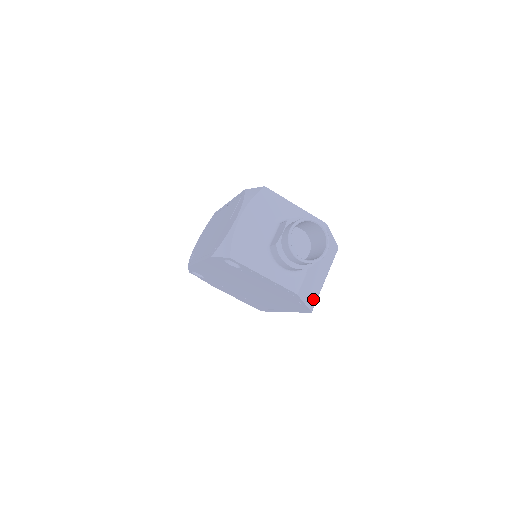
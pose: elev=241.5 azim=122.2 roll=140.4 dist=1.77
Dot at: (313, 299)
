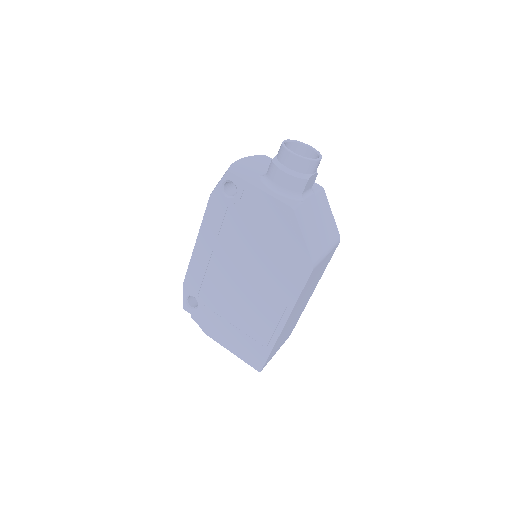
Dot at: (314, 250)
